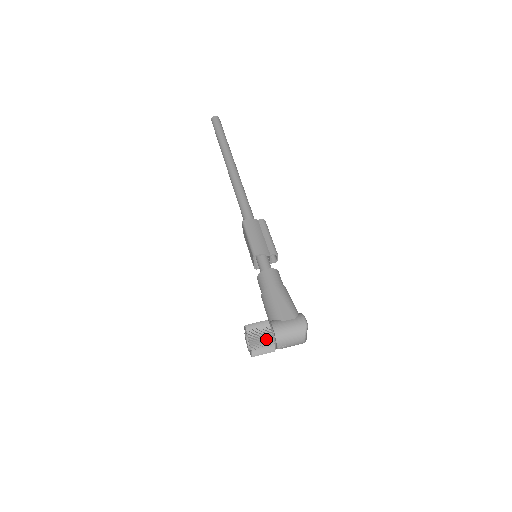
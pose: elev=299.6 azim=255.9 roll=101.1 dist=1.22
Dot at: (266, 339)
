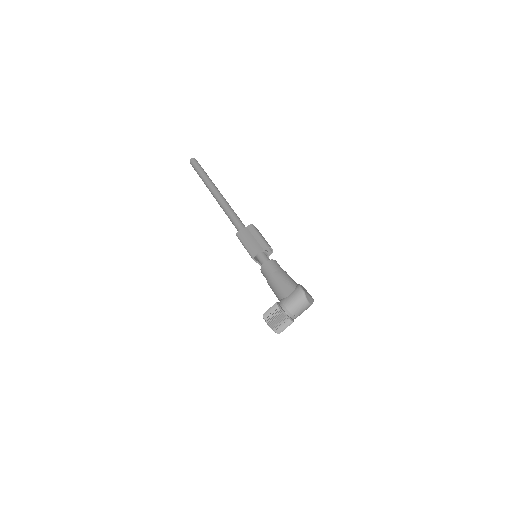
Dot at: (279, 317)
